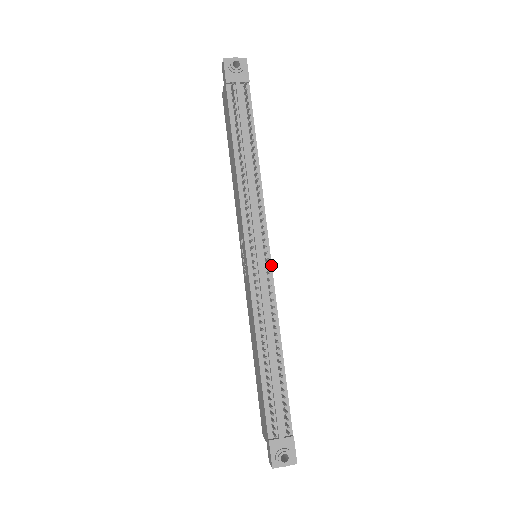
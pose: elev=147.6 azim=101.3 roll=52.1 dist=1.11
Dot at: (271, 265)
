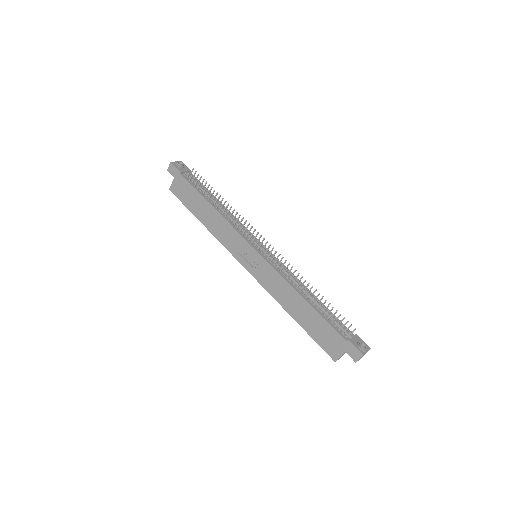
Dot at: occluded
